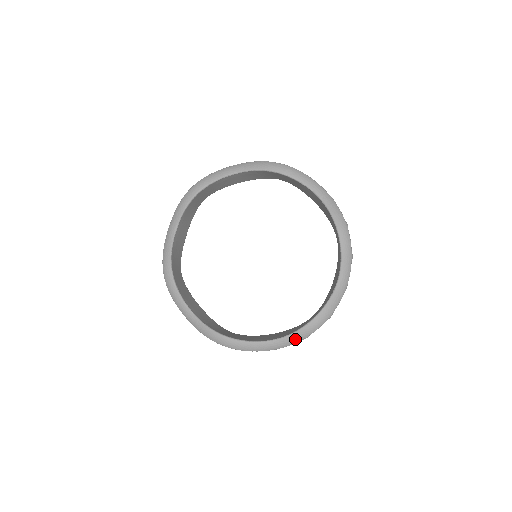
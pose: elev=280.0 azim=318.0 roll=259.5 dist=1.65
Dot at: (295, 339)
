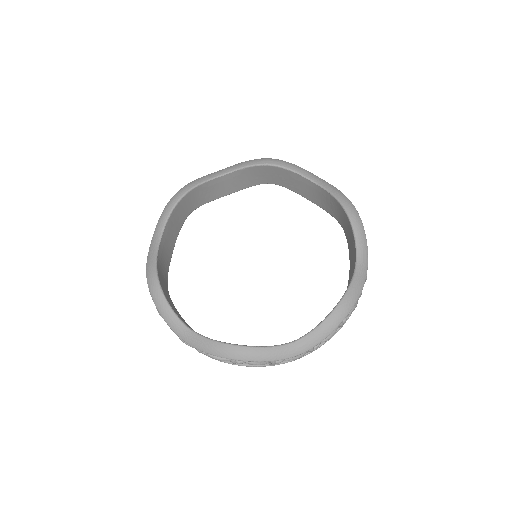
Dot at: (204, 346)
